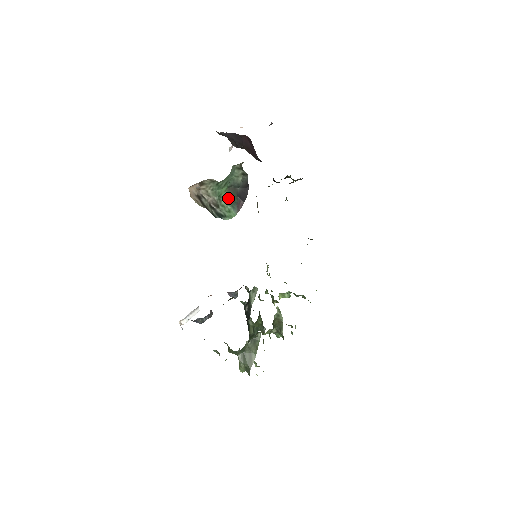
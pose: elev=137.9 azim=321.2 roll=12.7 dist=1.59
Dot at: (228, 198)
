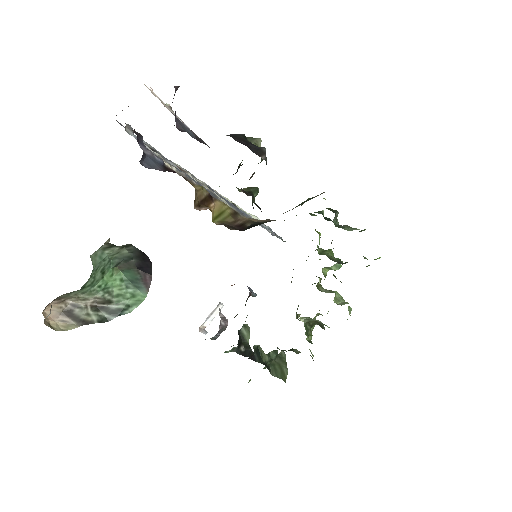
Dot at: (124, 279)
